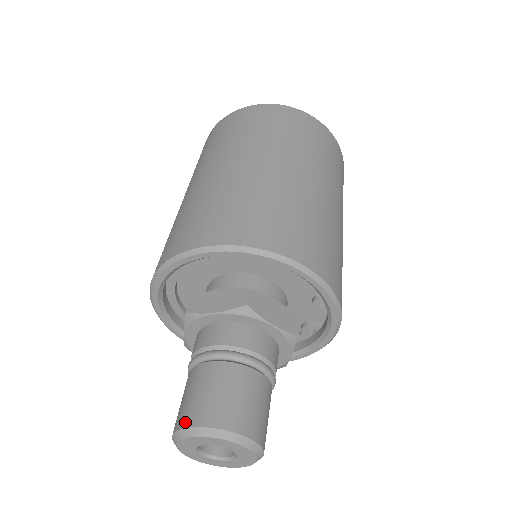
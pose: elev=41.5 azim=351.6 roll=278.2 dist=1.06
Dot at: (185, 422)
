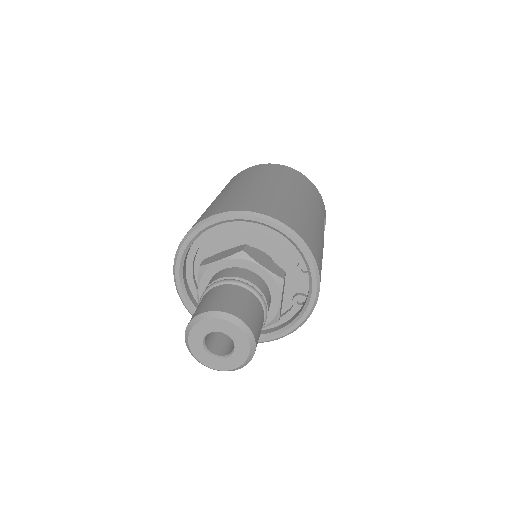
Dot at: (195, 315)
